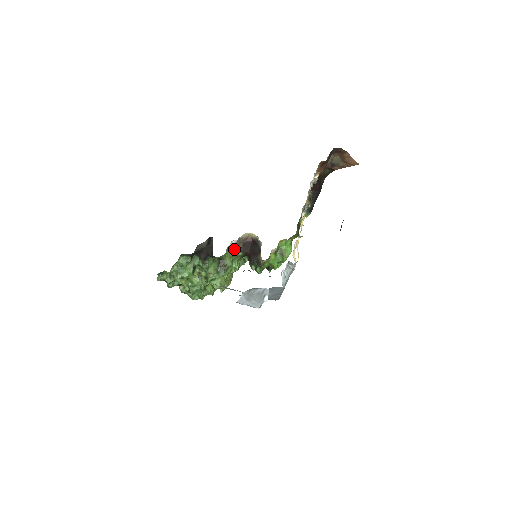
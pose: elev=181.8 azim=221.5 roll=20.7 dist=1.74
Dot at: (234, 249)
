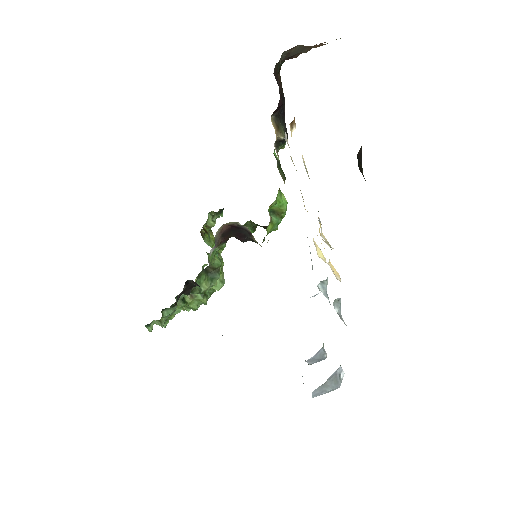
Dot at: occluded
